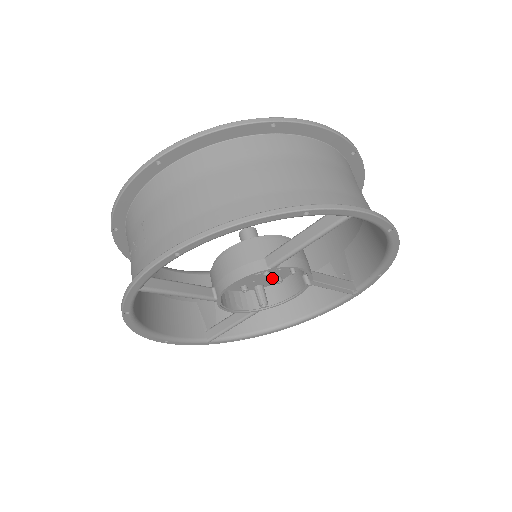
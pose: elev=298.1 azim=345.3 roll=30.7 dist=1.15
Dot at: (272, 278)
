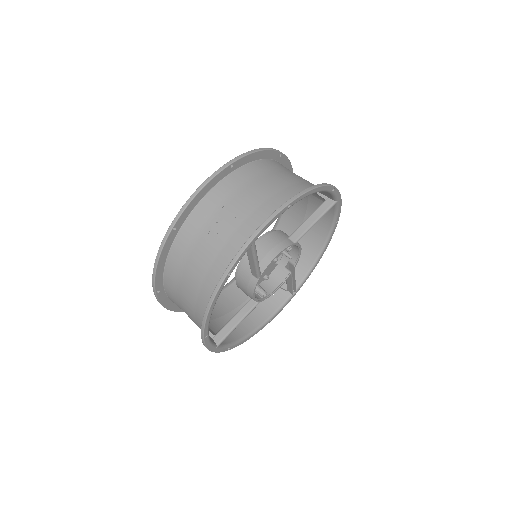
Dot at: (263, 275)
